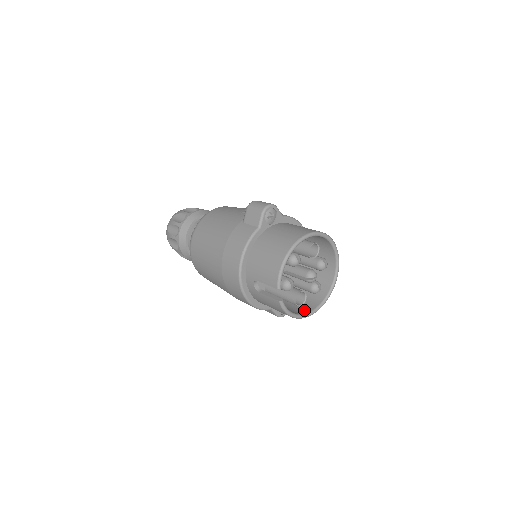
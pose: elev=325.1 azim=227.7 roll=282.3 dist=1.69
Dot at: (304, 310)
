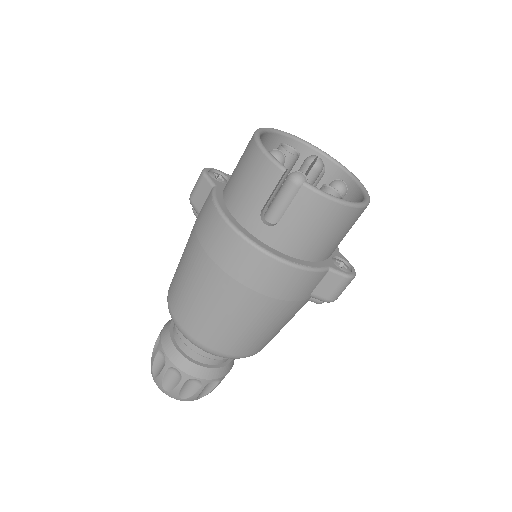
Dot at: occluded
